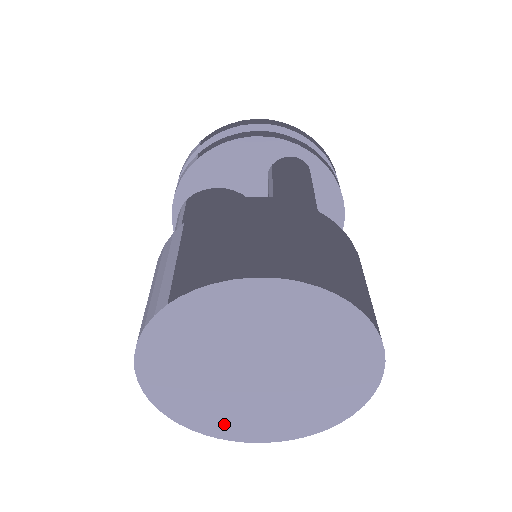
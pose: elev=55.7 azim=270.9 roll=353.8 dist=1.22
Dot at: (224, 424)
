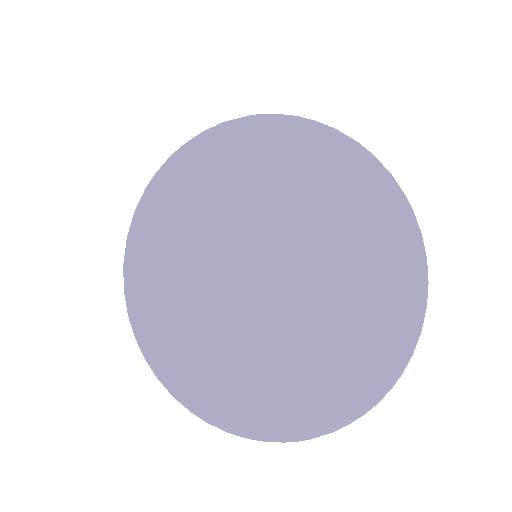
Dot at: (265, 404)
